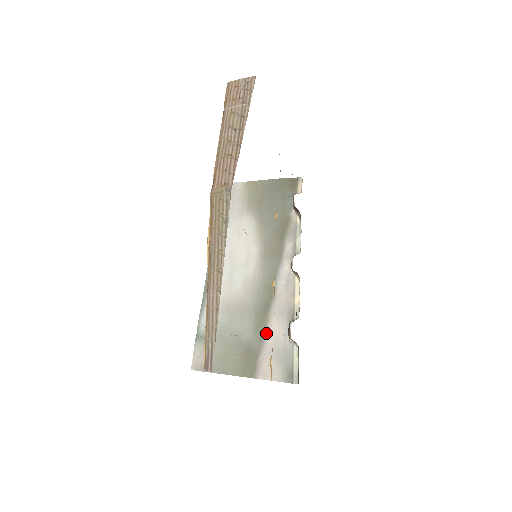
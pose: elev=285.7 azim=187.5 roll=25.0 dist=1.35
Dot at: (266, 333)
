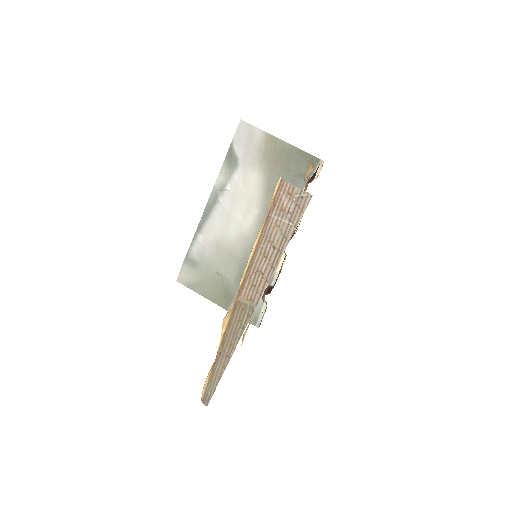
Dot at: occluded
